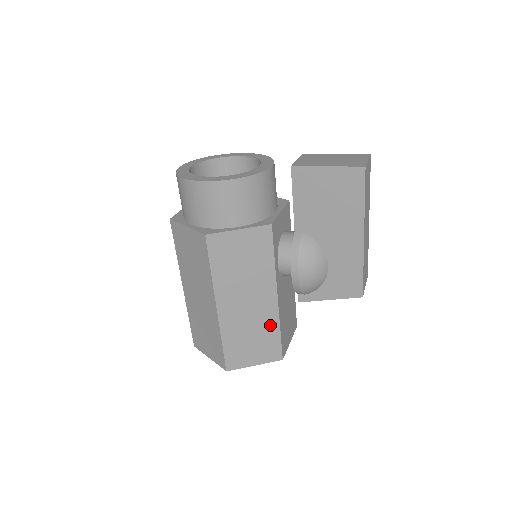
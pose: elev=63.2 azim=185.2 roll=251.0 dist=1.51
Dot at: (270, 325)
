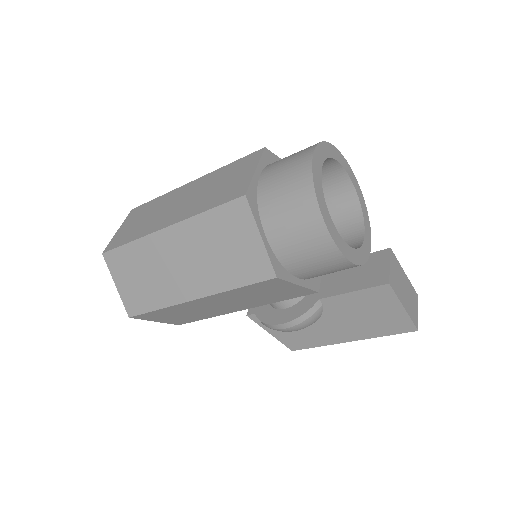
Dot at: (208, 315)
